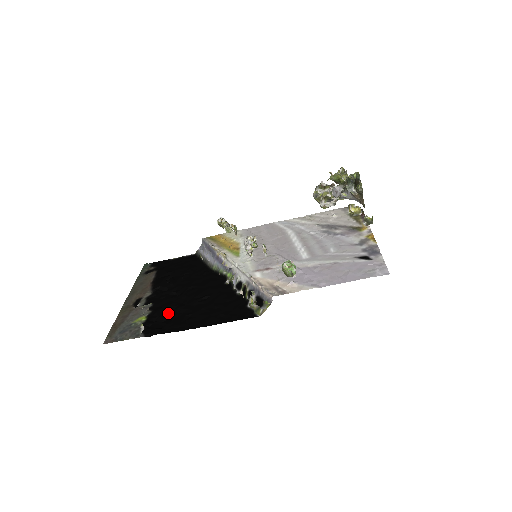
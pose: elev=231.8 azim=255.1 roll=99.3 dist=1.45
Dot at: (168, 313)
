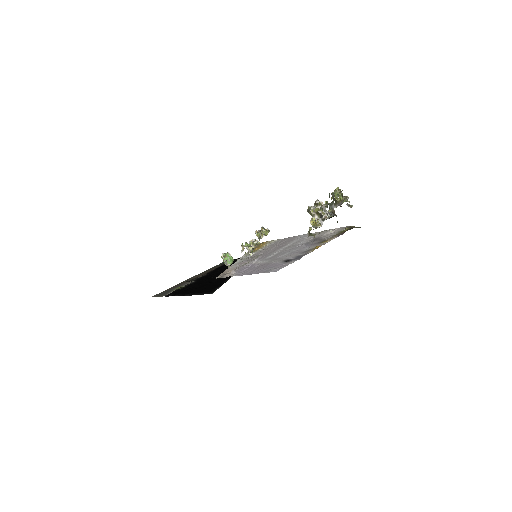
Dot at: (191, 287)
